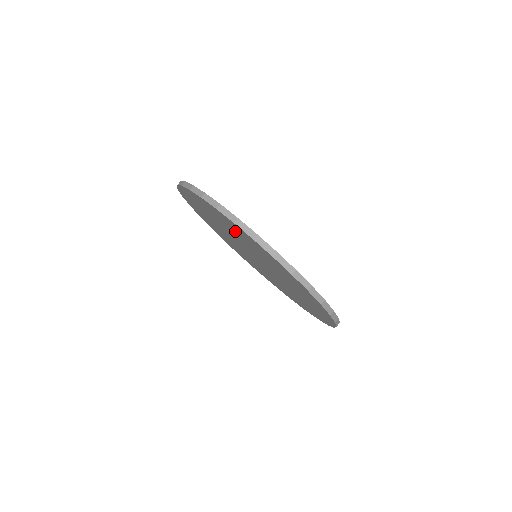
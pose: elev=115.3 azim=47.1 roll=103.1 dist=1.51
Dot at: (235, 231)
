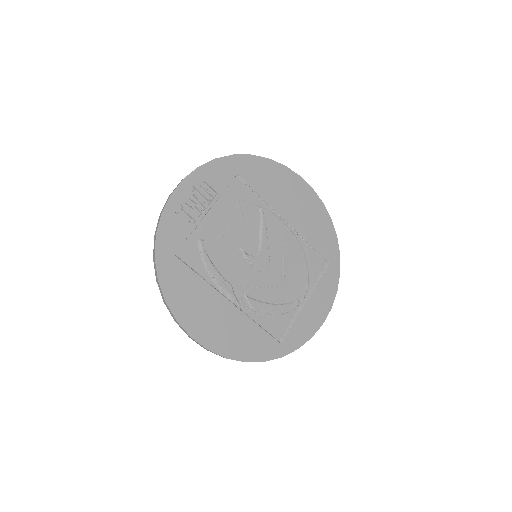
Dot at: (217, 312)
